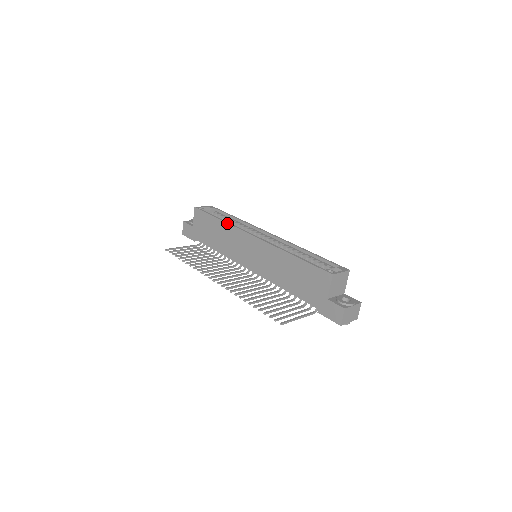
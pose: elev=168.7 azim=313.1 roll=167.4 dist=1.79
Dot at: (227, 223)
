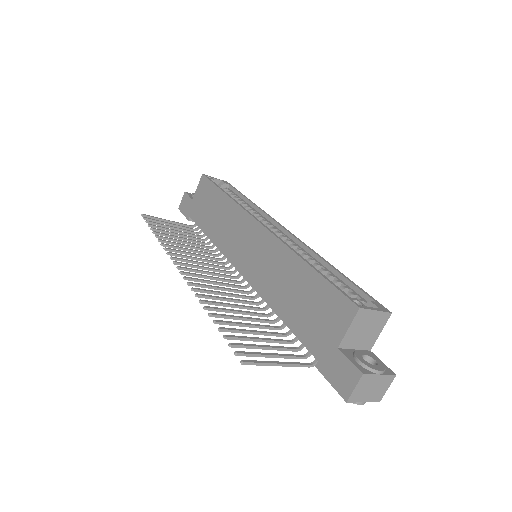
Dot at: (232, 200)
